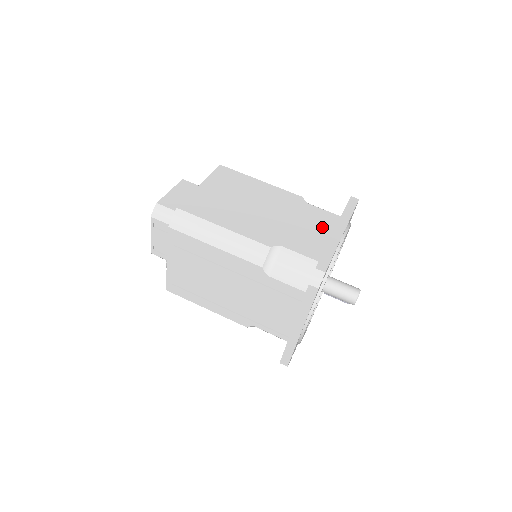
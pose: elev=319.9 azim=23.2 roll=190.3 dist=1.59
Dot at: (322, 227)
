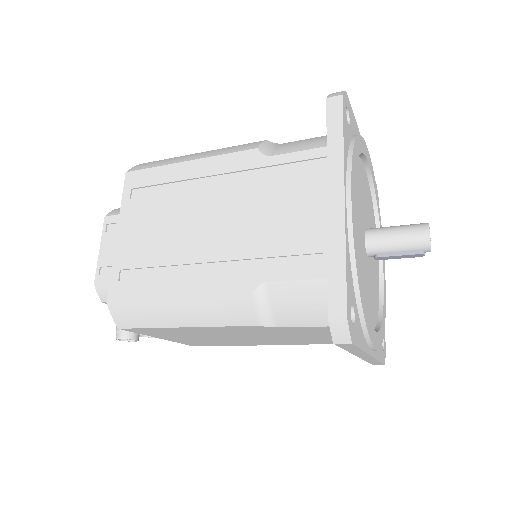
Dot at: occluded
